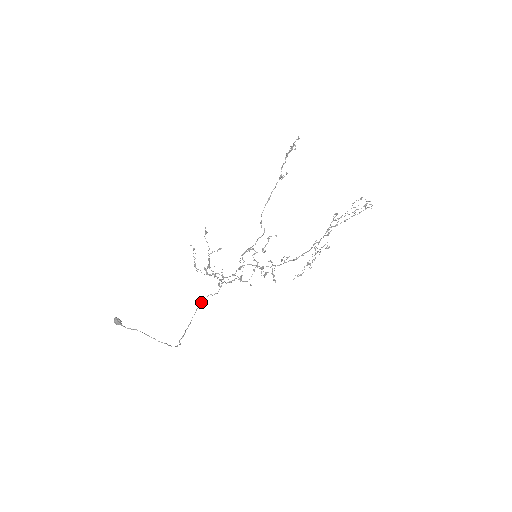
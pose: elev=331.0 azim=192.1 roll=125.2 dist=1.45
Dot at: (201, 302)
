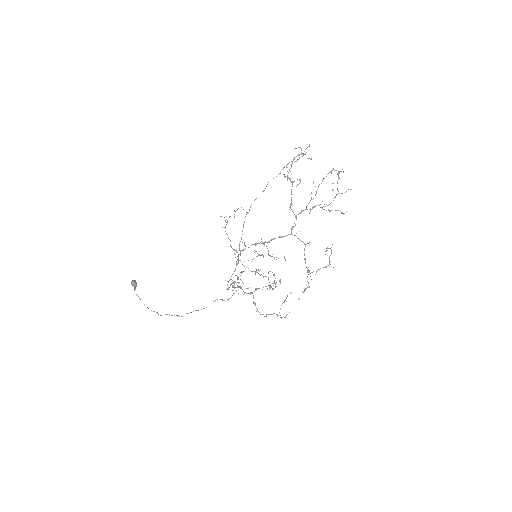
Dot at: occluded
